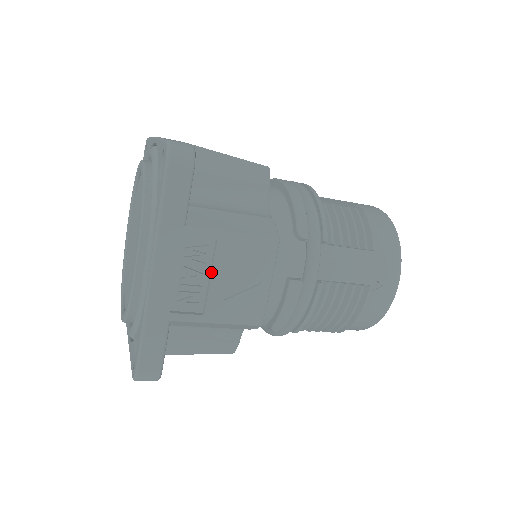
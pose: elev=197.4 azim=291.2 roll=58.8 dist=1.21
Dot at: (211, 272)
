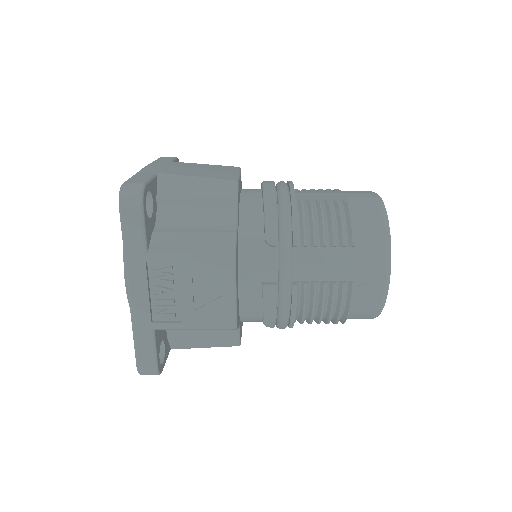
Dot at: (178, 288)
